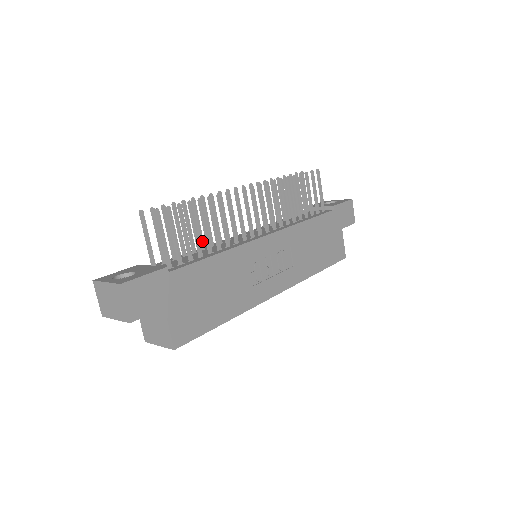
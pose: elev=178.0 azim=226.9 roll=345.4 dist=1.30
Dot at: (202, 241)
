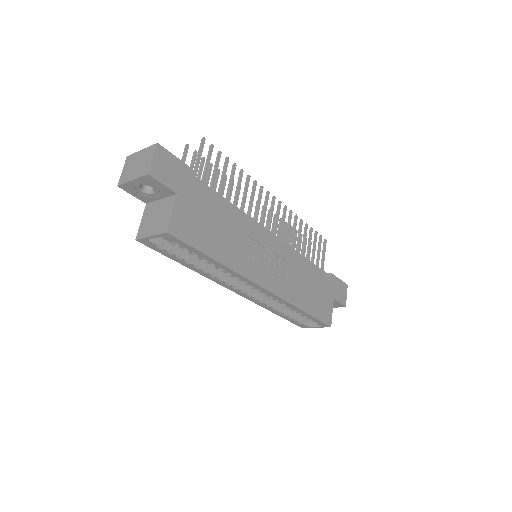
Dot at: occluded
